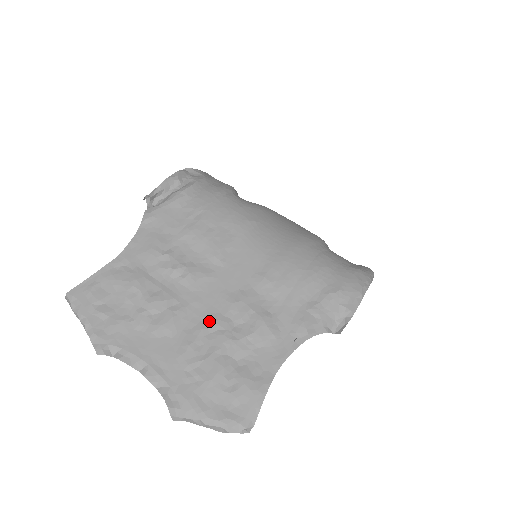
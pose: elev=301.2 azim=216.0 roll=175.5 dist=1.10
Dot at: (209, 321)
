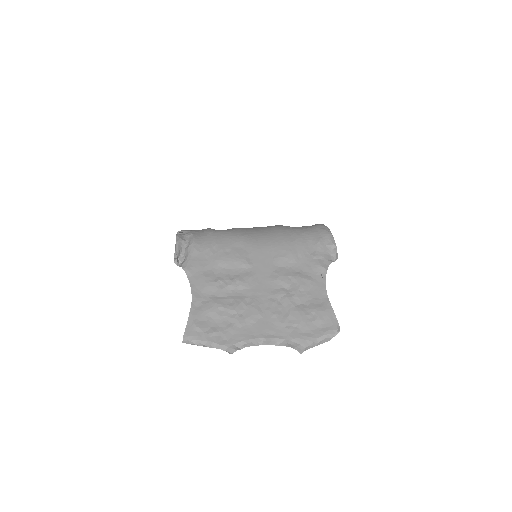
Dot at: (273, 296)
